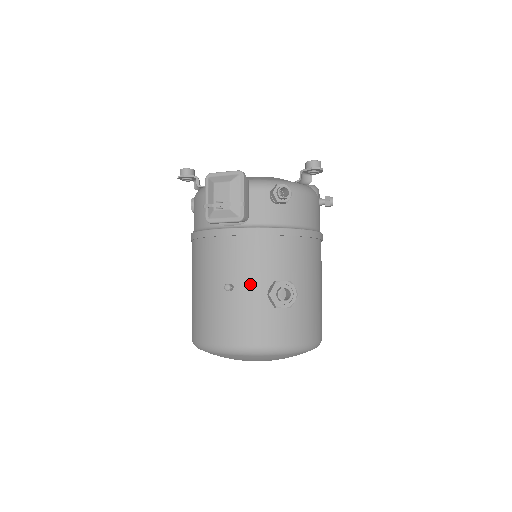
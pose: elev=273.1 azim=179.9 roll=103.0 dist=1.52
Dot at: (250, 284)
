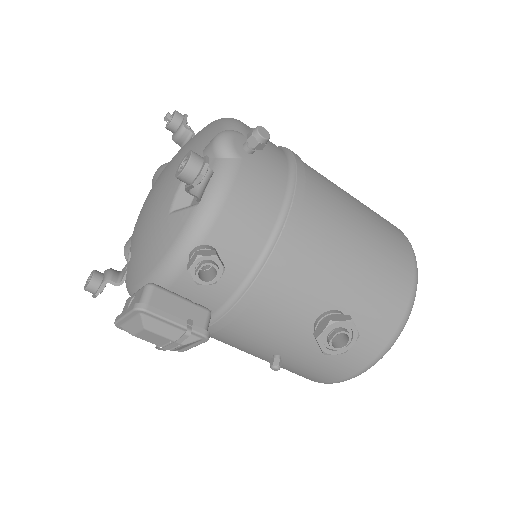
Dot at: (292, 346)
